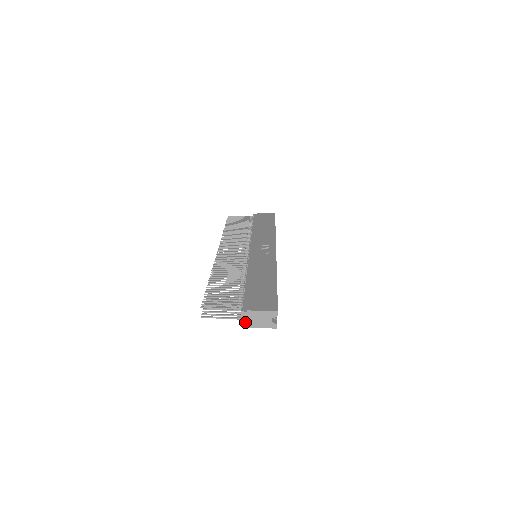
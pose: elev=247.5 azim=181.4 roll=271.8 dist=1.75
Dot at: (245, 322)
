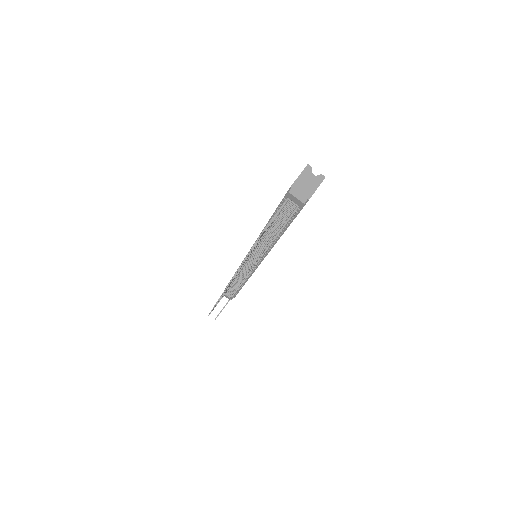
Dot at: (302, 198)
